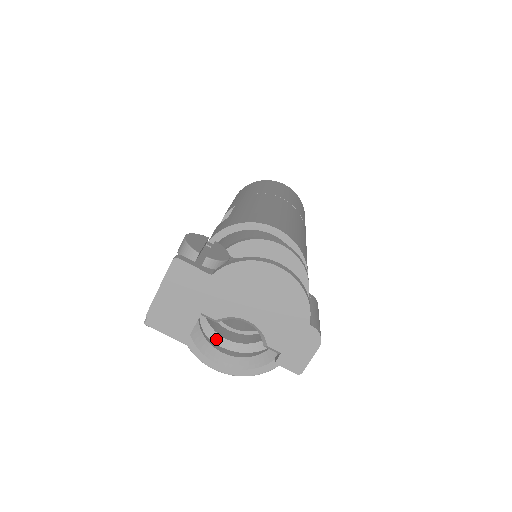
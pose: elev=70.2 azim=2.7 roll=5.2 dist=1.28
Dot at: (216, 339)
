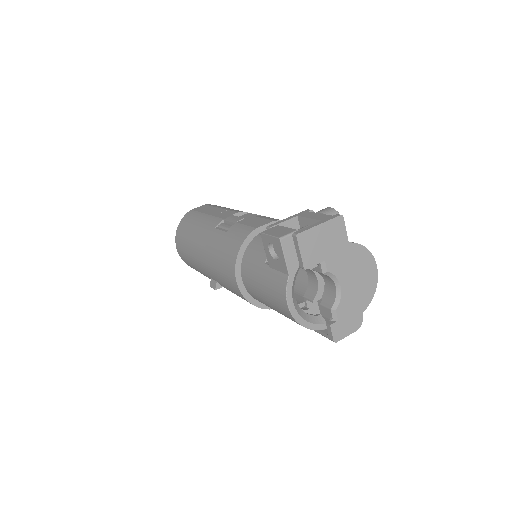
Dot at: occluded
